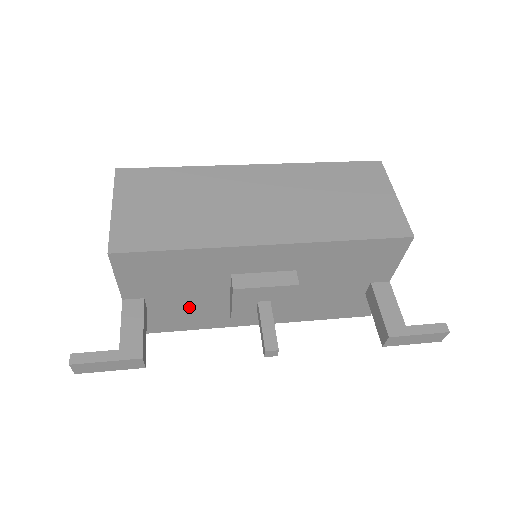
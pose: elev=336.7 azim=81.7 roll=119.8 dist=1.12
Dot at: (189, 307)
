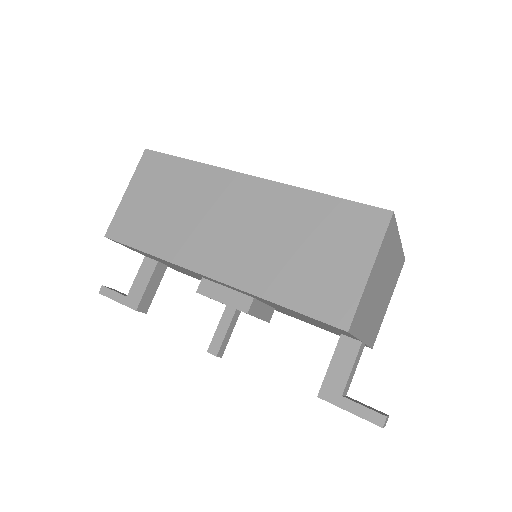
Dot at: occluded
